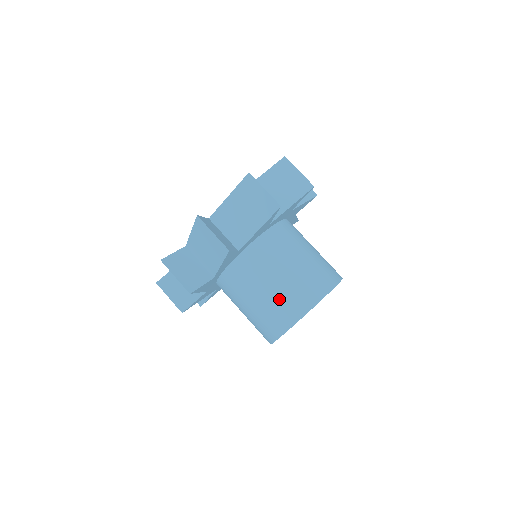
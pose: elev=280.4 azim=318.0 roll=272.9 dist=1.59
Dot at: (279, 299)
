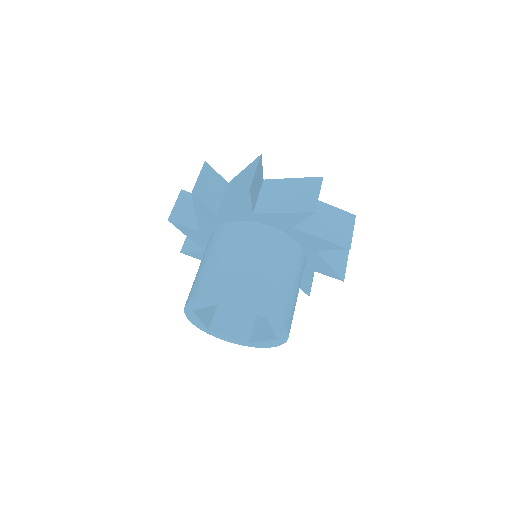
Dot at: (233, 272)
